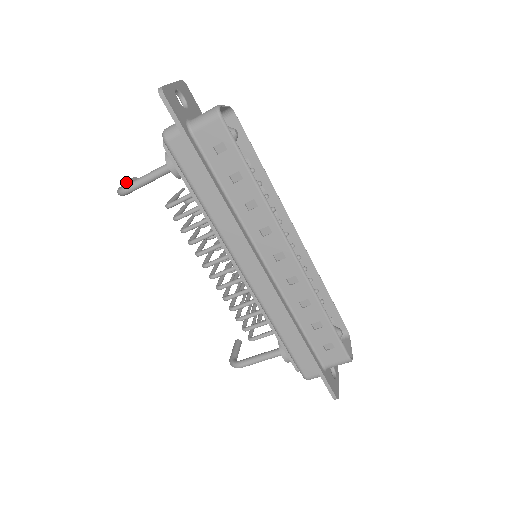
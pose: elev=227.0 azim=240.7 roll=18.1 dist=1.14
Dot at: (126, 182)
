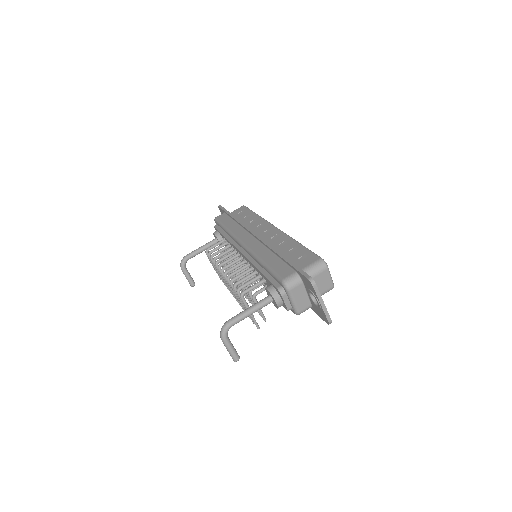
Dot at: occluded
